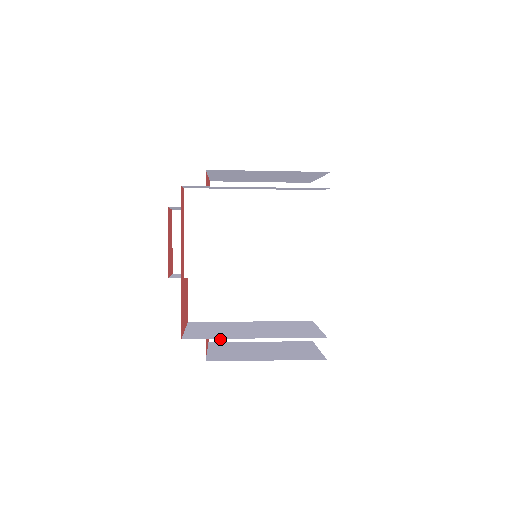
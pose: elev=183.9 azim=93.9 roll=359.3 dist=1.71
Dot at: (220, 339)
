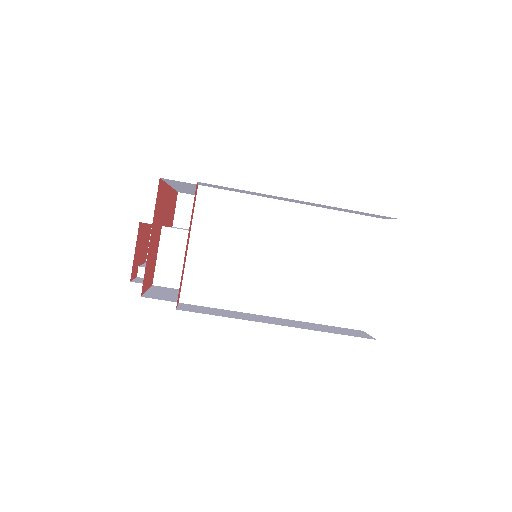
Dot at: (199, 312)
